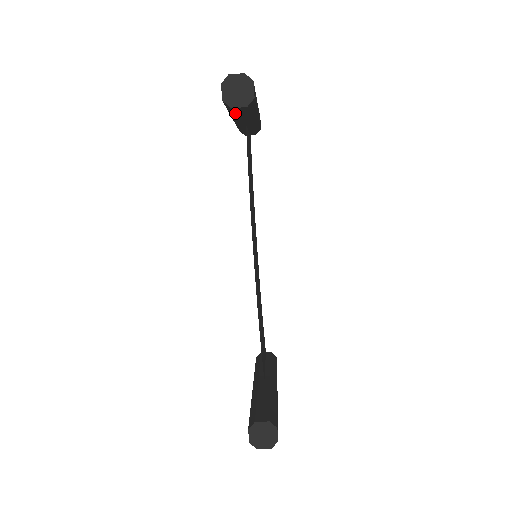
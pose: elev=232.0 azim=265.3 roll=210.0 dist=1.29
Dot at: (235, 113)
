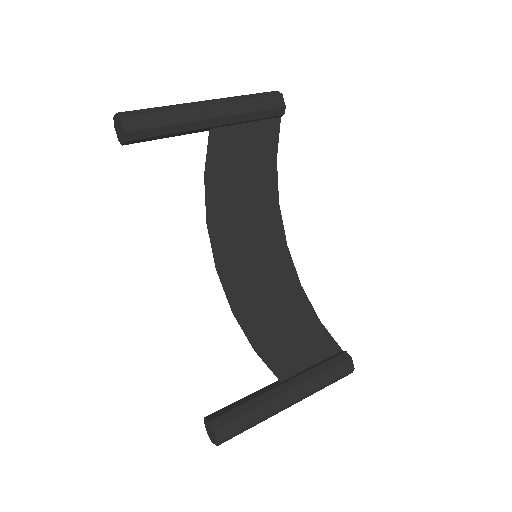
Dot at: (147, 140)
